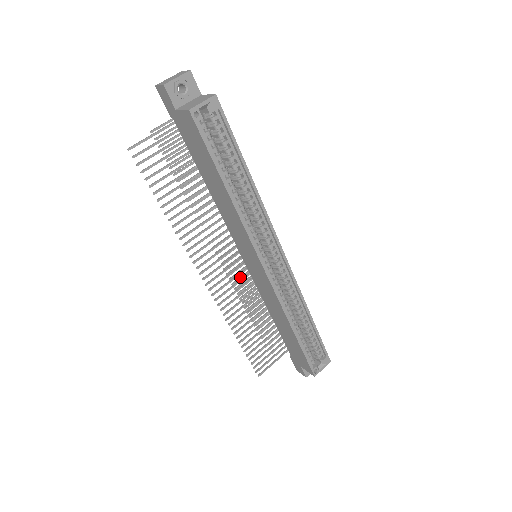
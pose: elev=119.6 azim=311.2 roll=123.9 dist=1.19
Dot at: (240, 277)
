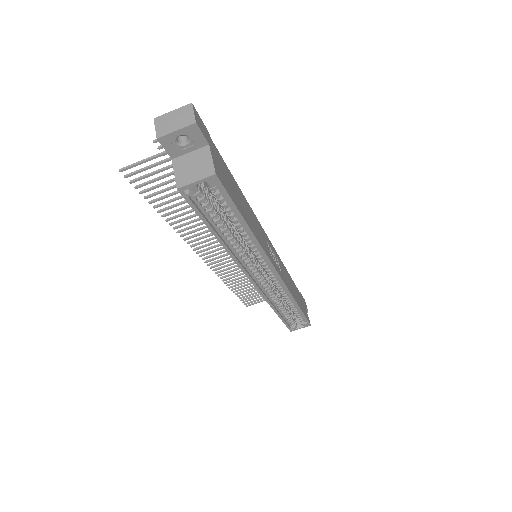
Dot at: occluded
